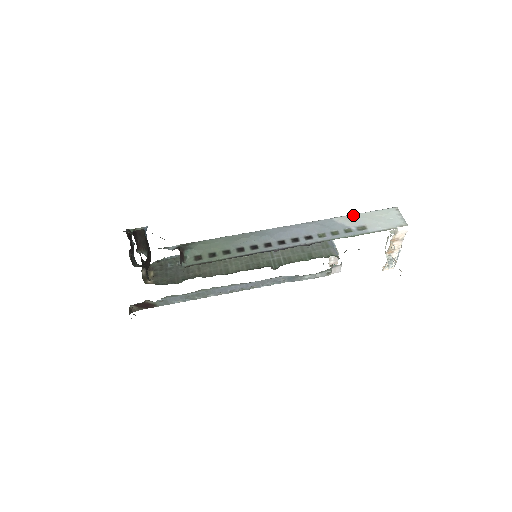
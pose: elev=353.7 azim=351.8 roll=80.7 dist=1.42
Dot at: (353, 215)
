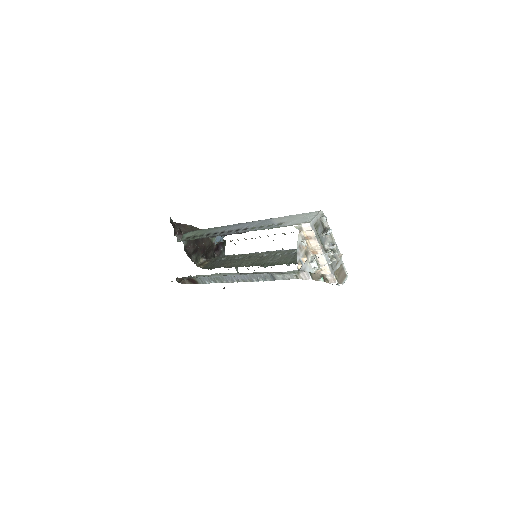
Dot at: (286, 216)
